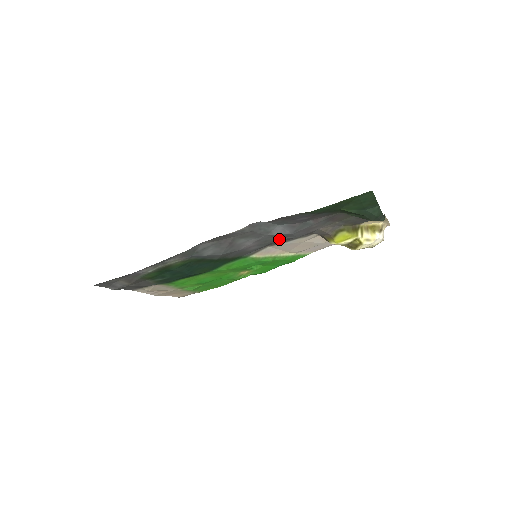
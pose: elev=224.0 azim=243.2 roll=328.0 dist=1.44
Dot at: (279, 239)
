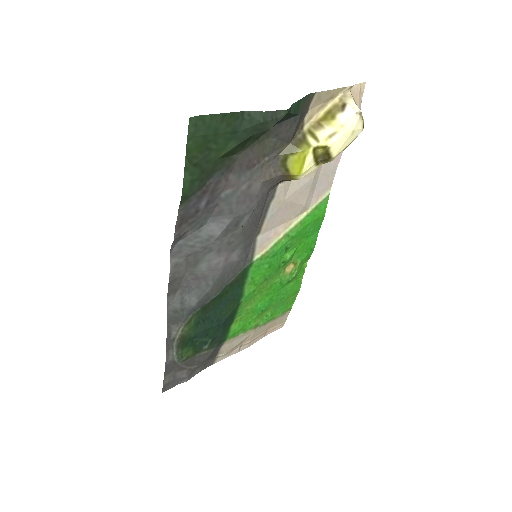
Dot at: (242, 228)
